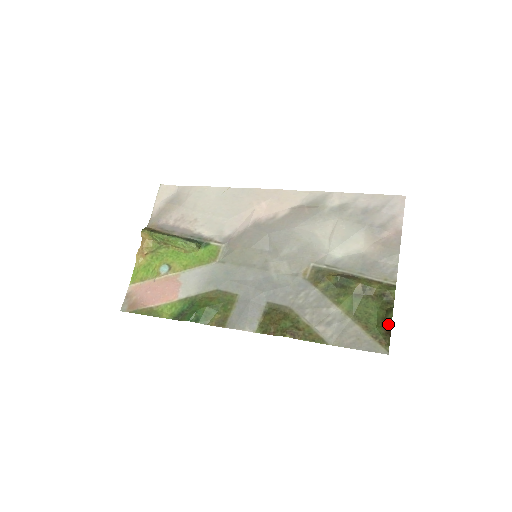
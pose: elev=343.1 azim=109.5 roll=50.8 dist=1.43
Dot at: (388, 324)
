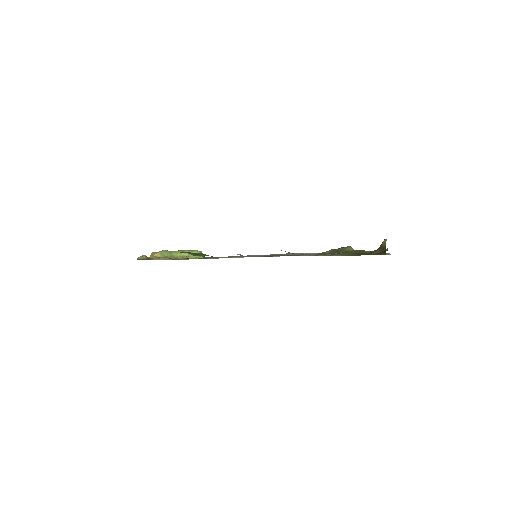
Dot at: (383, 243)
